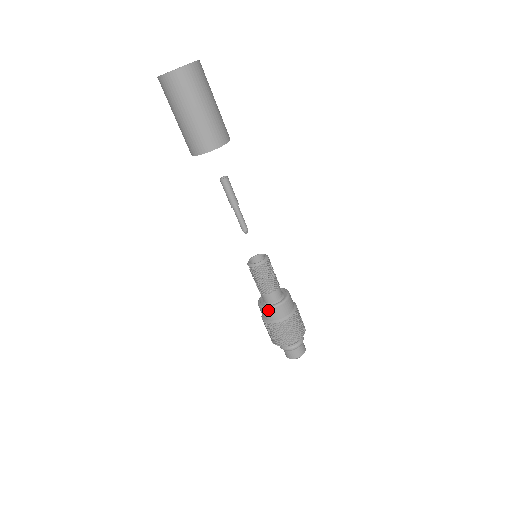
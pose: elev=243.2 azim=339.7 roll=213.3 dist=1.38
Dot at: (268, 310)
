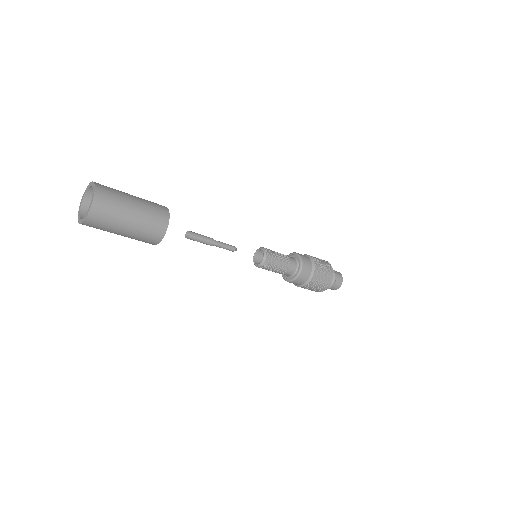
Dot at: (283, 275)
